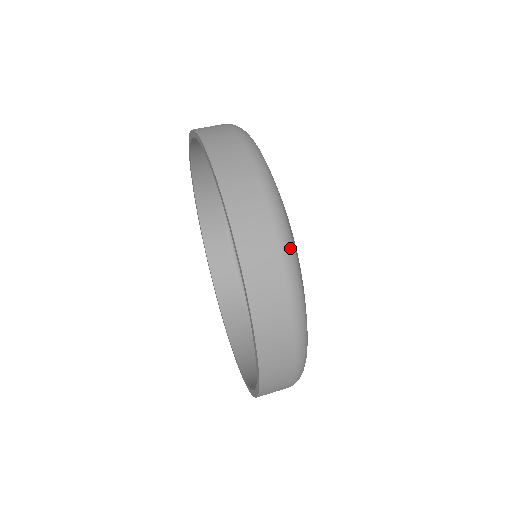
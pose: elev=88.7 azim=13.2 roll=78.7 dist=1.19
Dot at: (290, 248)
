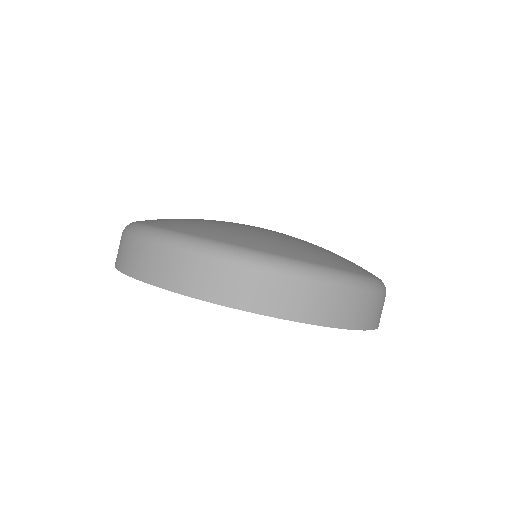
Dot at: (297, 267)
